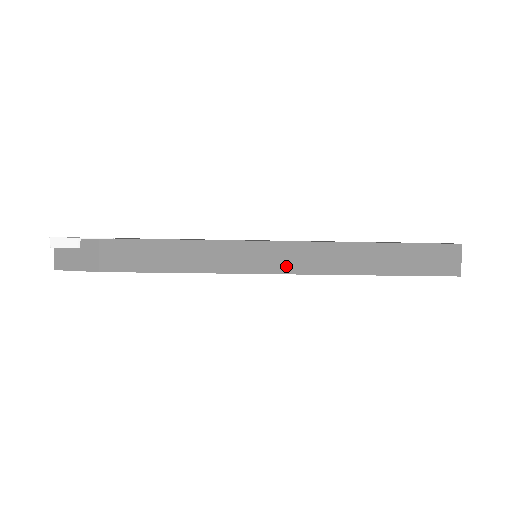
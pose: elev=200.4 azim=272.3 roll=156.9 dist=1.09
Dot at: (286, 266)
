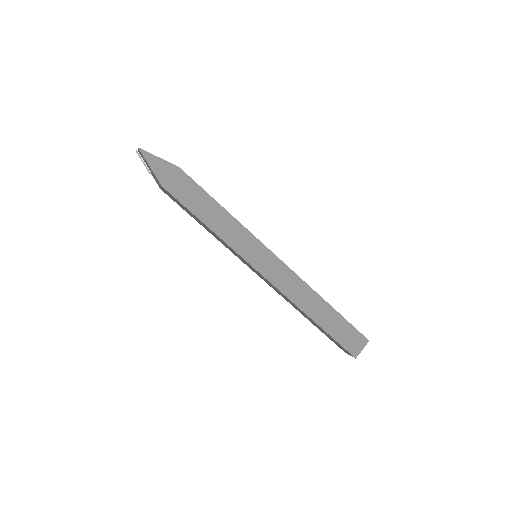
Dot at: occluded
